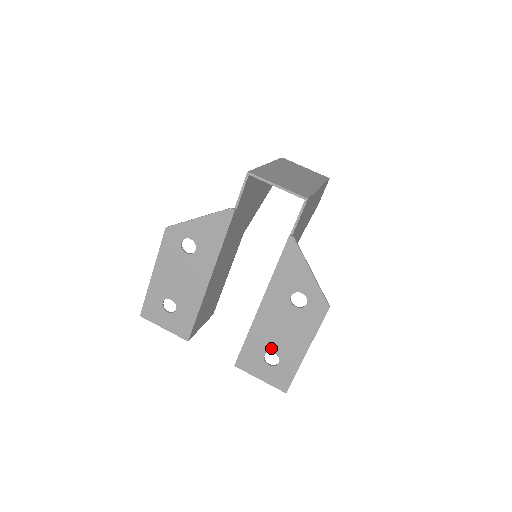
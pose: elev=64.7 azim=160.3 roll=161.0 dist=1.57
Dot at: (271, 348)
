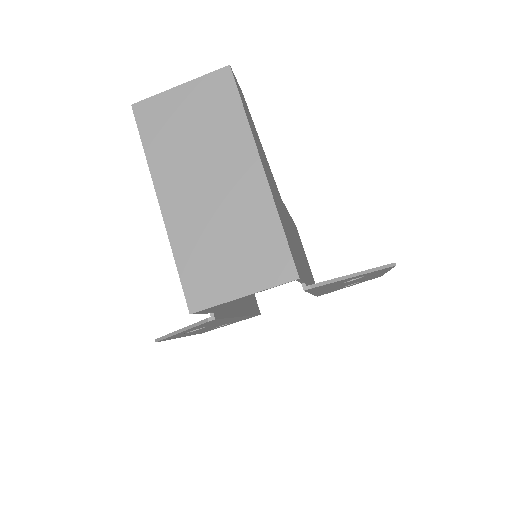
Dot at: occluded
